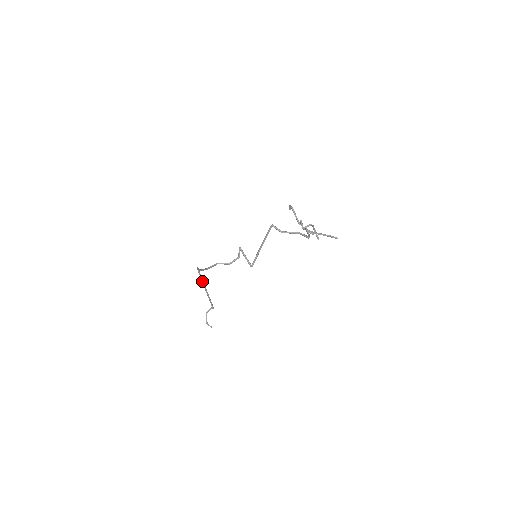
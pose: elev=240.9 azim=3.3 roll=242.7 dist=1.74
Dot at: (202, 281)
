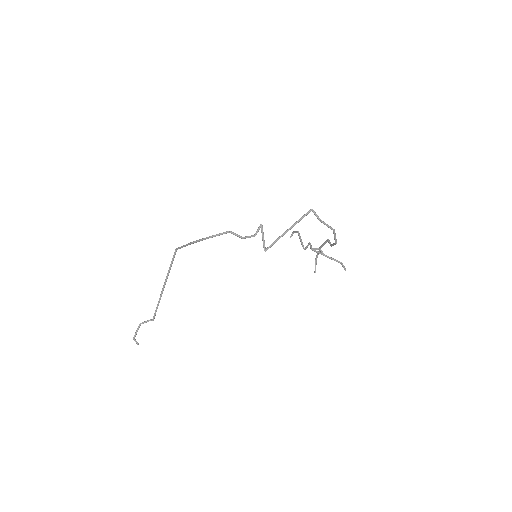
Dot at: (169, 271)
